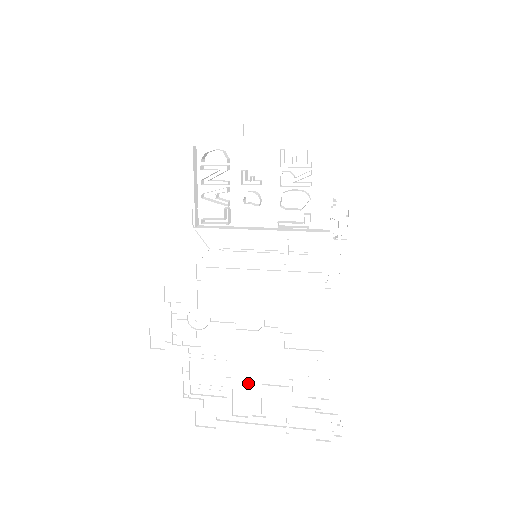
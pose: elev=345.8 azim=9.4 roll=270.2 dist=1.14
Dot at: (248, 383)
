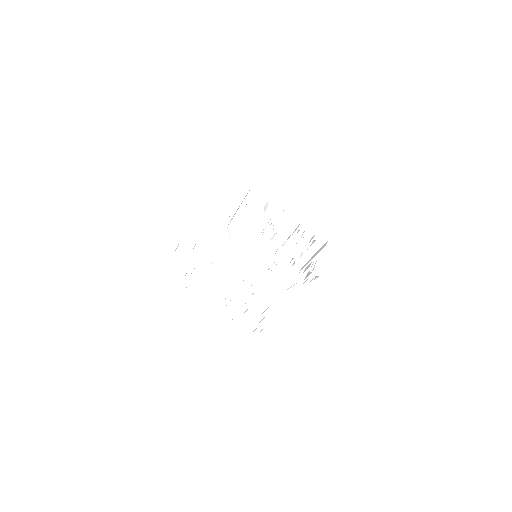
Dot at: (222, 294)
